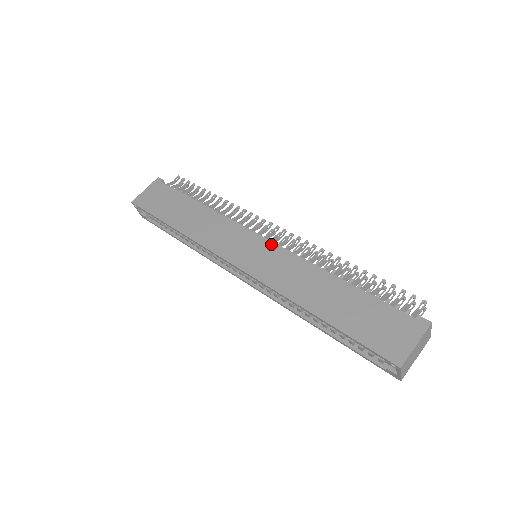
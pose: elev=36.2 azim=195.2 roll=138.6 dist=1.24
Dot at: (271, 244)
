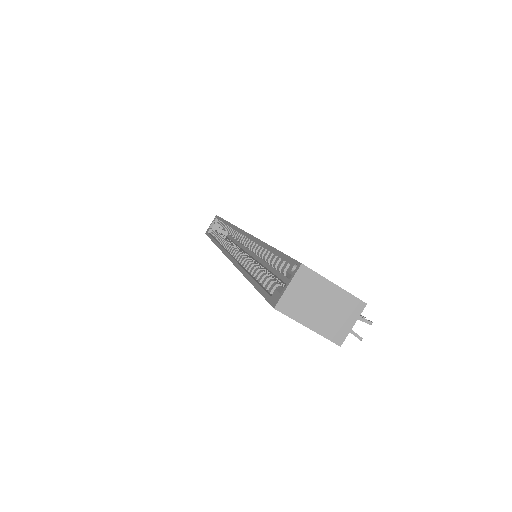
Dot at: occluded
